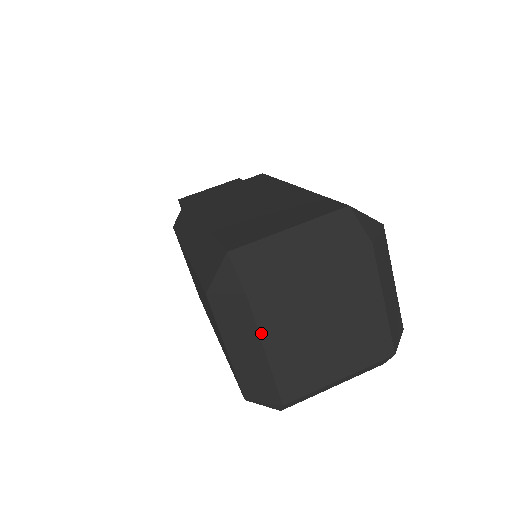
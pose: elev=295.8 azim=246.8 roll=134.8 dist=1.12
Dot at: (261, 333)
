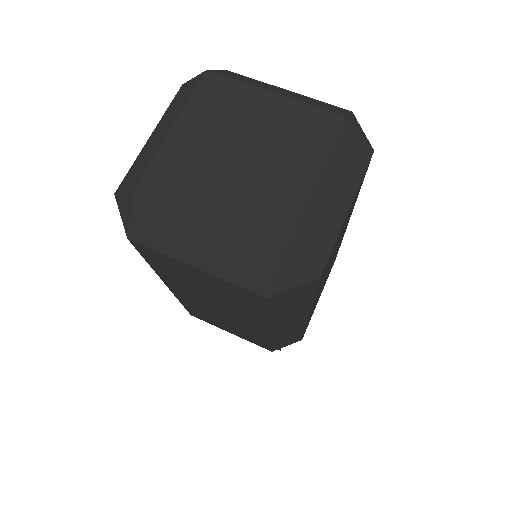
Dot at: (186, 107)
